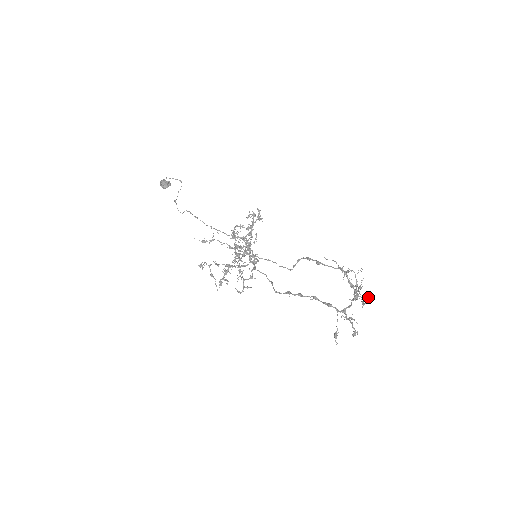
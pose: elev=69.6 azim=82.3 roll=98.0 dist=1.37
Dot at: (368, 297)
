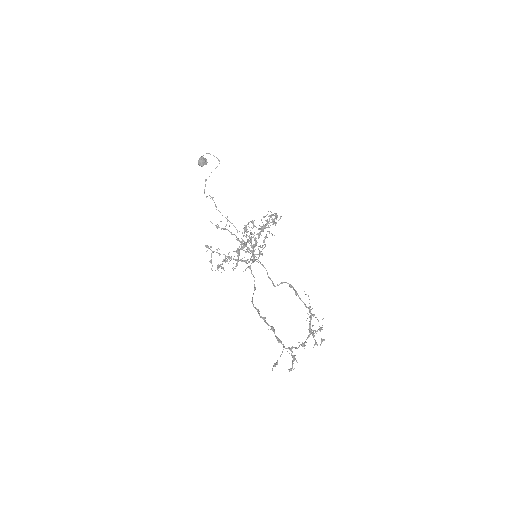
Dot at: (323, 340)
